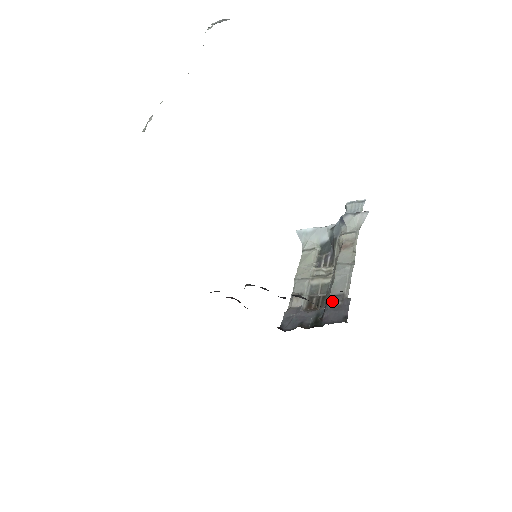
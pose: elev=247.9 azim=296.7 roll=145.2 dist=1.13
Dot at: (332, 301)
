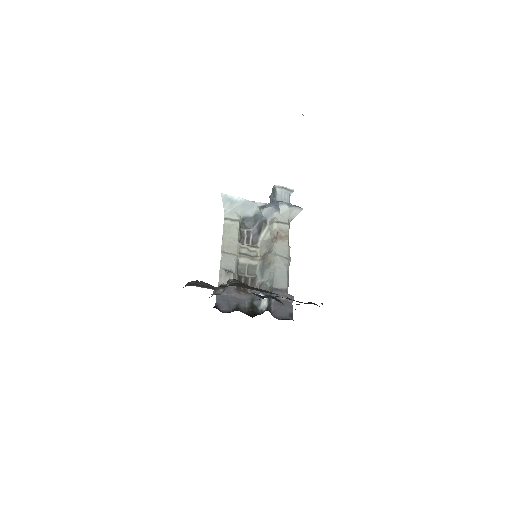
Dot at: (277, 295)
